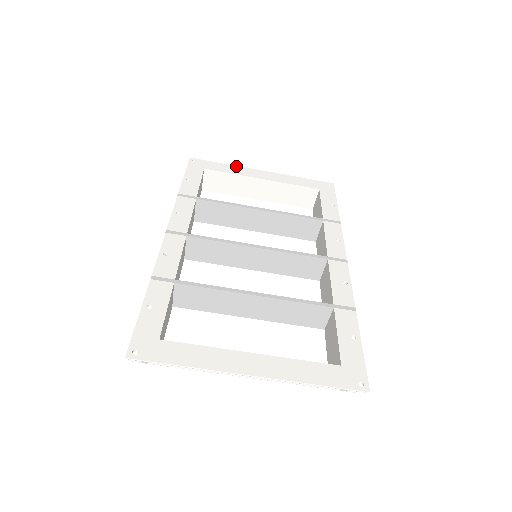
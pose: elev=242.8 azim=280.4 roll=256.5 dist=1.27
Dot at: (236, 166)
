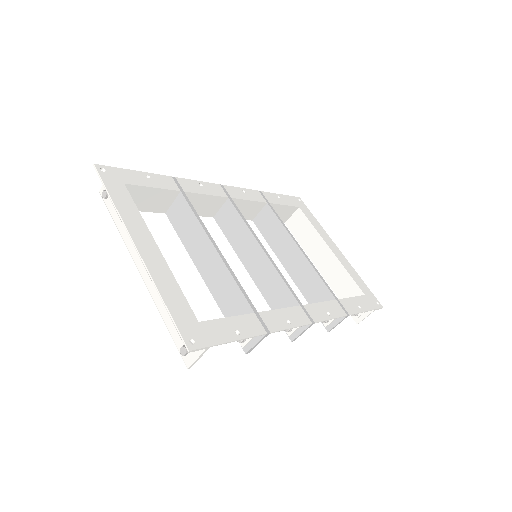
Dot at: (323, 229)
